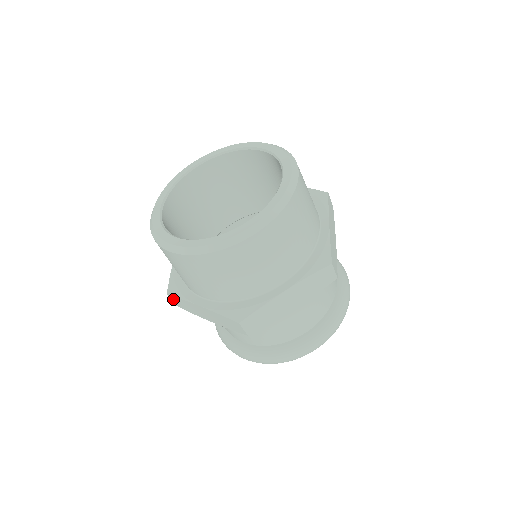
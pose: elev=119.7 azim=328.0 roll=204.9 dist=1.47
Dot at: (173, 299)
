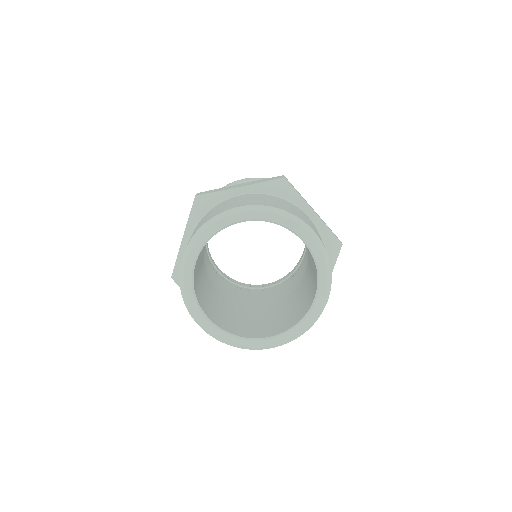
Dot at: occluded
